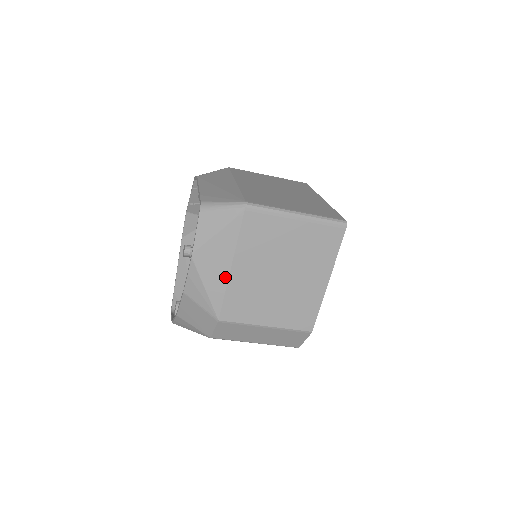
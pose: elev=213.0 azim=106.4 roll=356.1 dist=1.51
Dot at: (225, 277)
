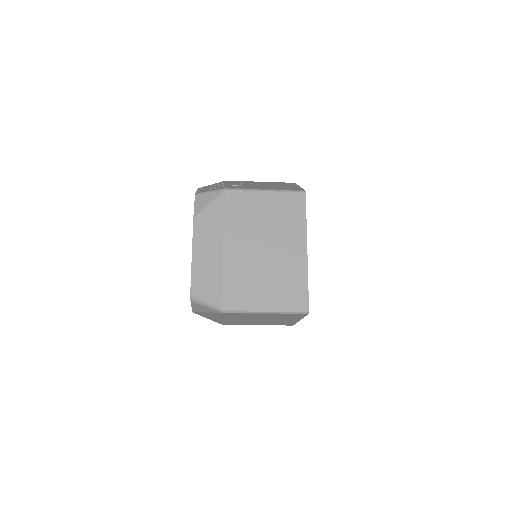
Dot at: (219, 320)
